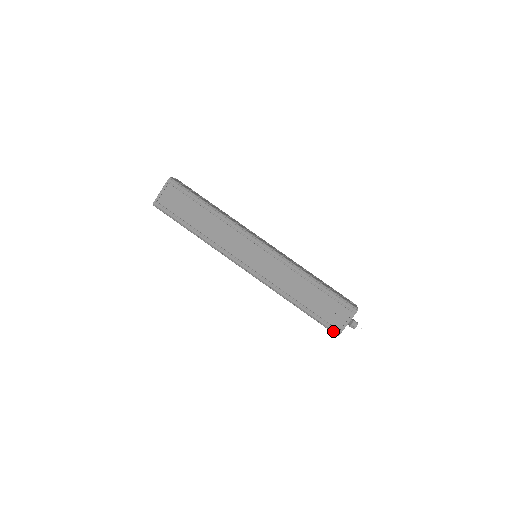
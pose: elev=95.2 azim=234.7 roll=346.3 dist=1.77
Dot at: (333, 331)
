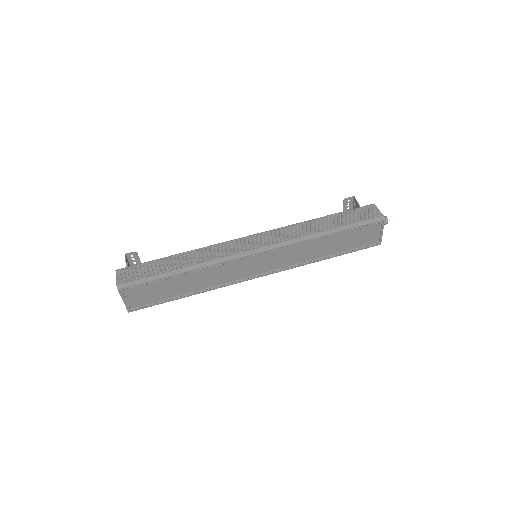
Dot at: occluded
